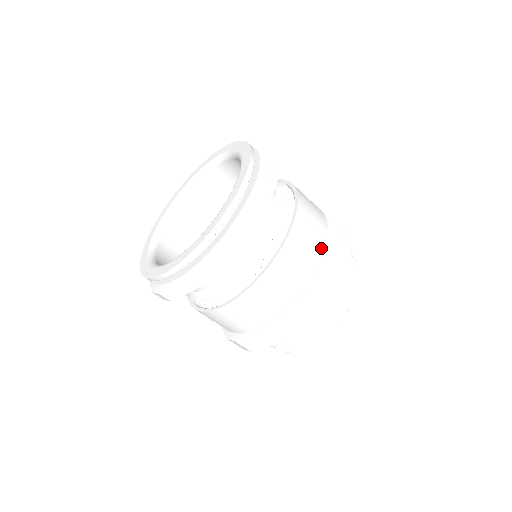
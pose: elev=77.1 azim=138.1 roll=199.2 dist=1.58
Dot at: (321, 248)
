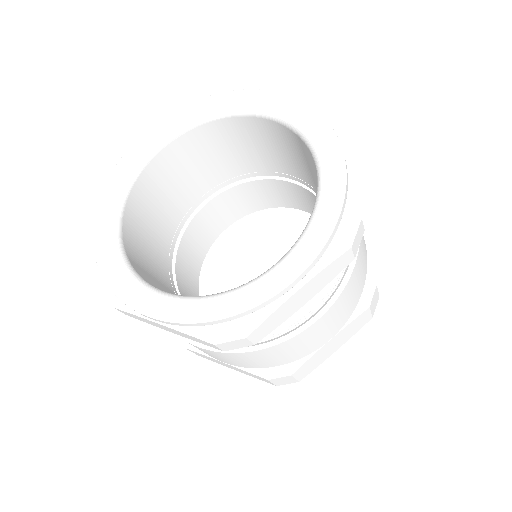
Dot at: (346, 319)
